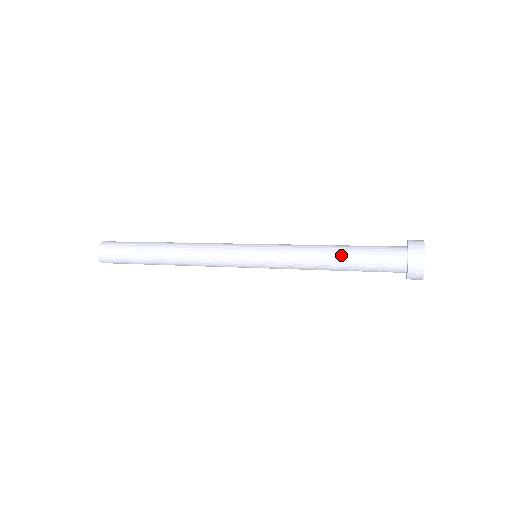
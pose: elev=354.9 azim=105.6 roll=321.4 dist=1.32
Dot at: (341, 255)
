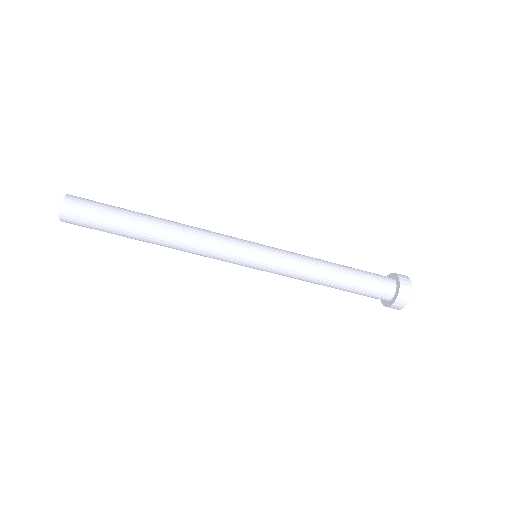
Dot at: occluded
